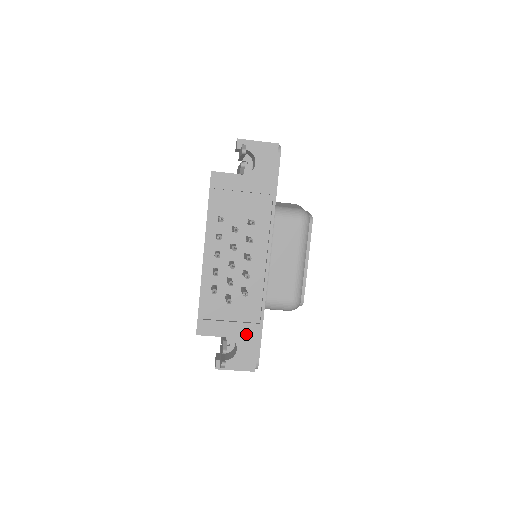
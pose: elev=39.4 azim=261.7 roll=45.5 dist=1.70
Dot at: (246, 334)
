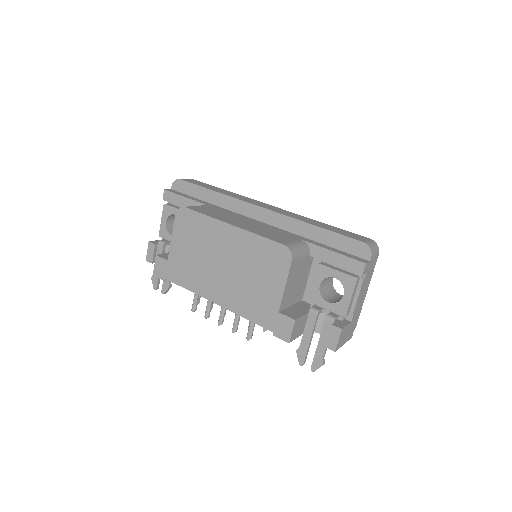
Dot at: occluded
